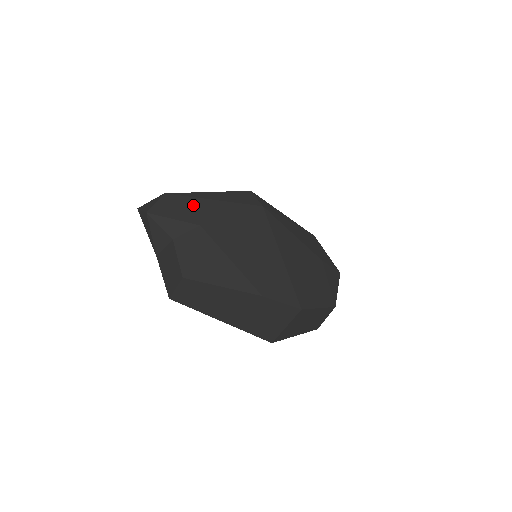
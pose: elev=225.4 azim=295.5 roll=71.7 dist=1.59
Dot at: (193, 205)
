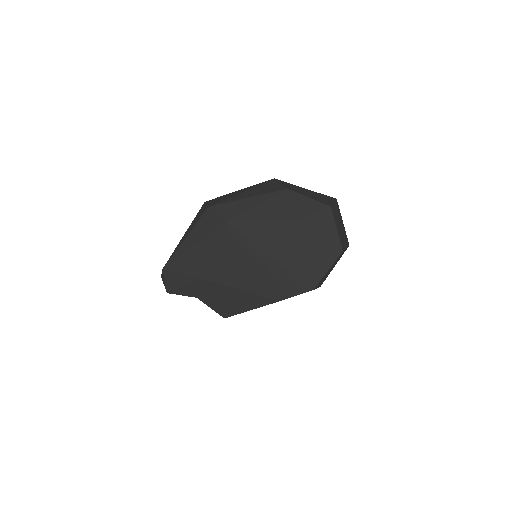
Dot at: (185, 264)
